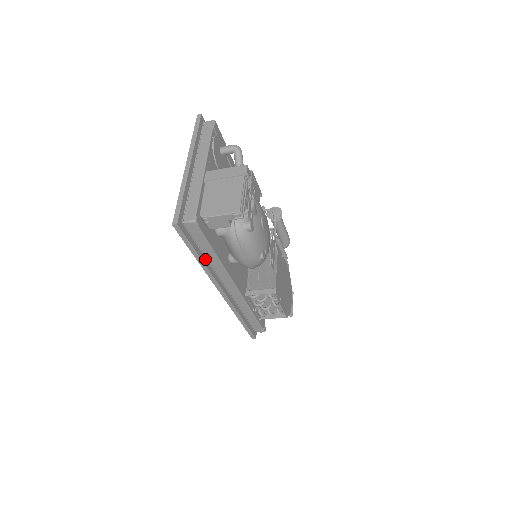
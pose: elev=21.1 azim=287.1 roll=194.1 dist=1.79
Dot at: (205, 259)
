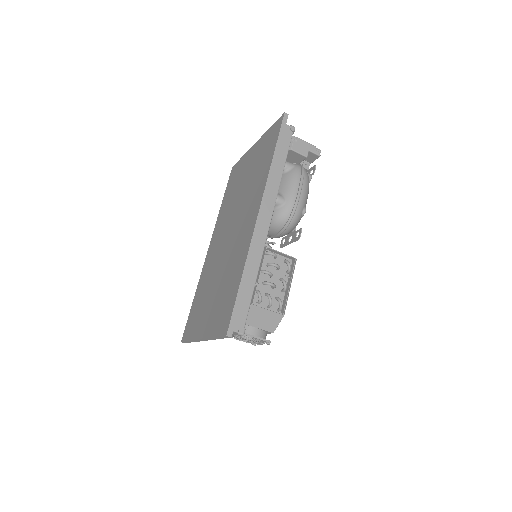
Dot at: occluded
